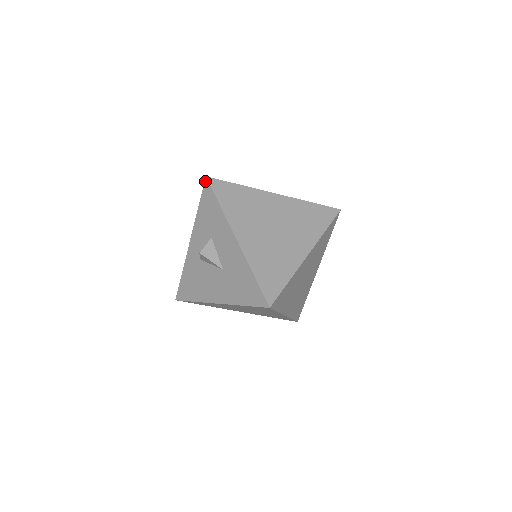
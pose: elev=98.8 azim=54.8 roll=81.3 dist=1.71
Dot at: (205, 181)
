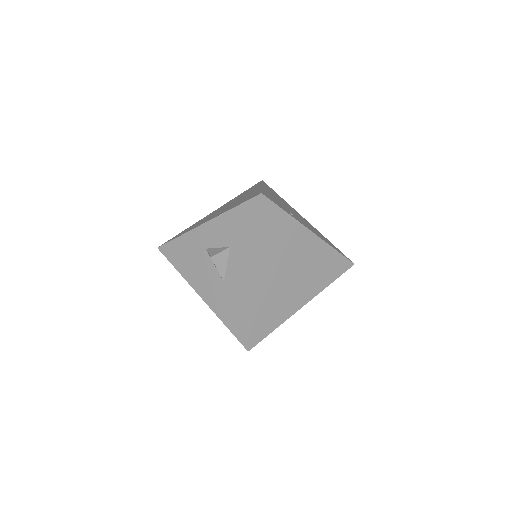
Dot at: (258, 196)
